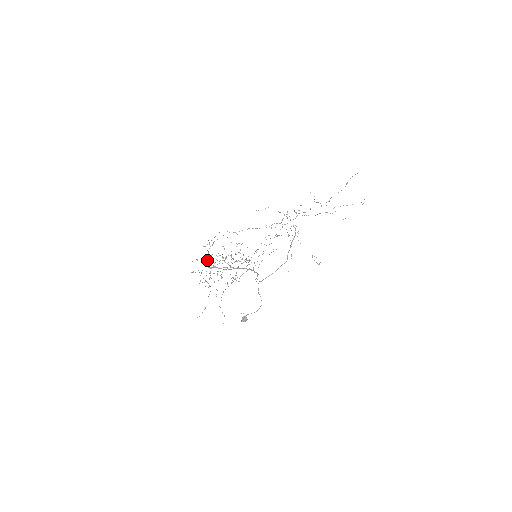
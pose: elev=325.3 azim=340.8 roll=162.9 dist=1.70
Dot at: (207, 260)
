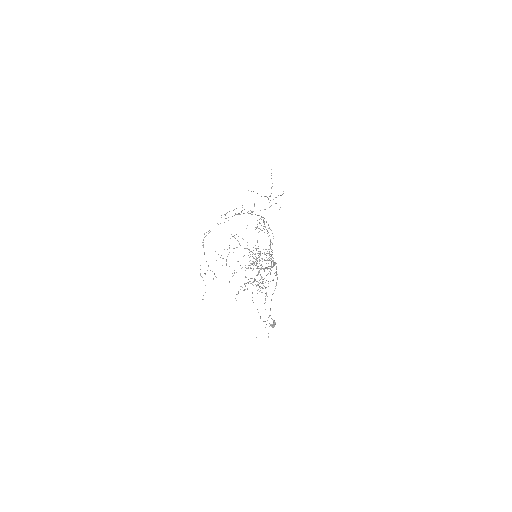
Dot at: occluded
